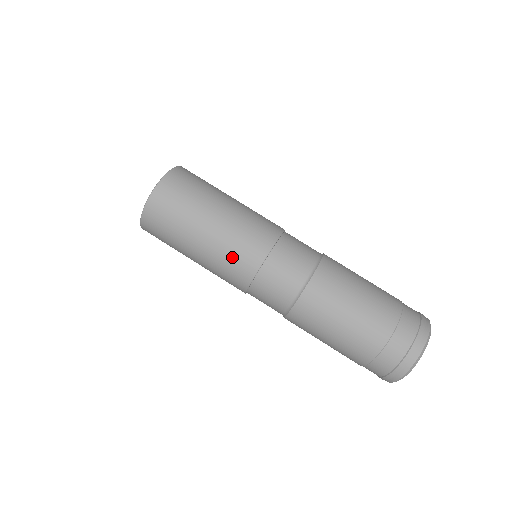
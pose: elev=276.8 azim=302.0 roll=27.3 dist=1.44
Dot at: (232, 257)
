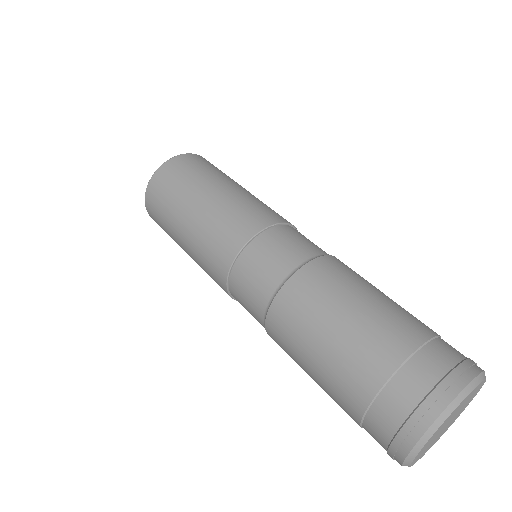
Dot at: (247, 207)
